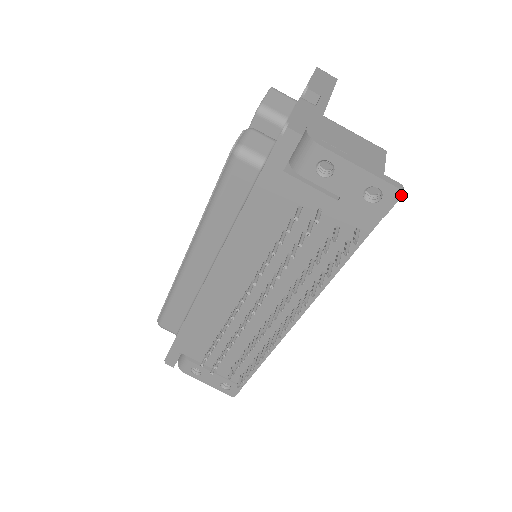
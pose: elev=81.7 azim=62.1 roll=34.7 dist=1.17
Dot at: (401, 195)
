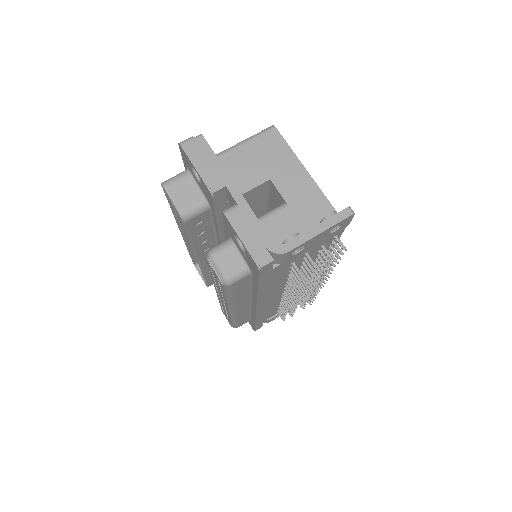
Dot at: occluded
